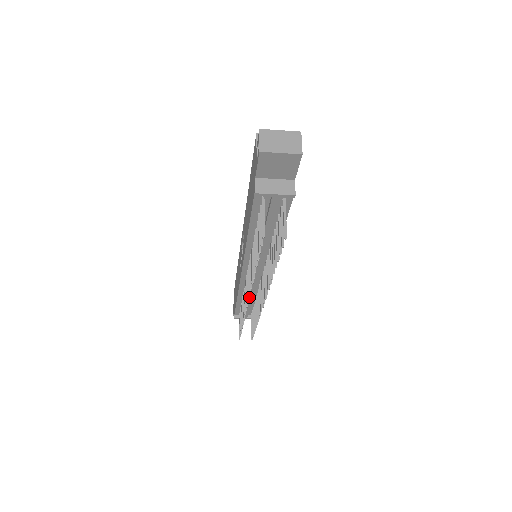
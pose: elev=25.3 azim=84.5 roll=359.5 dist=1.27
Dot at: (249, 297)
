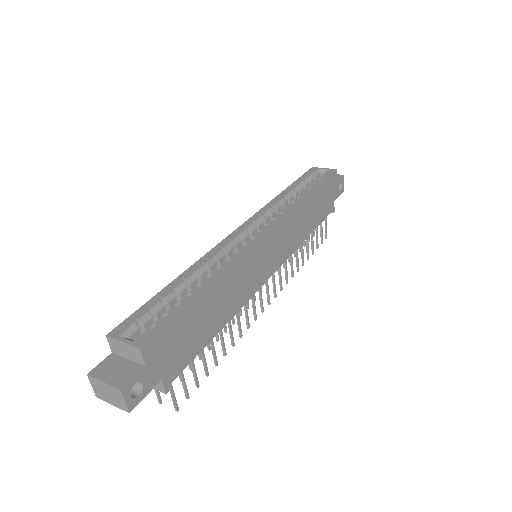
Dot at: (247, 308)
